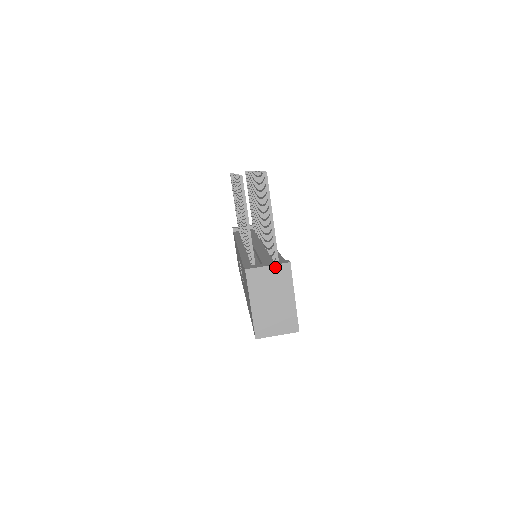
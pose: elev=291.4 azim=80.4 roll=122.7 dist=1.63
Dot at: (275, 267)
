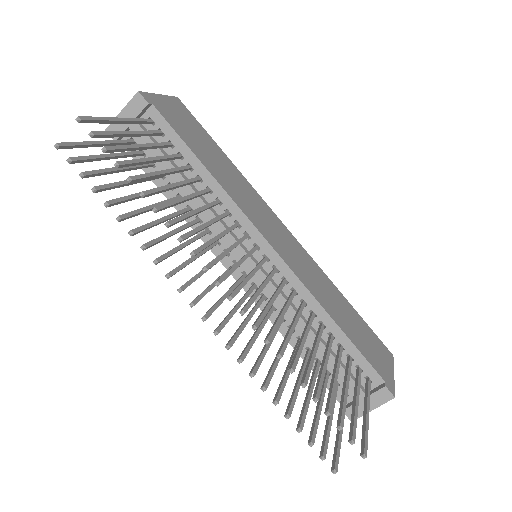
Dot at: (379, 405)
